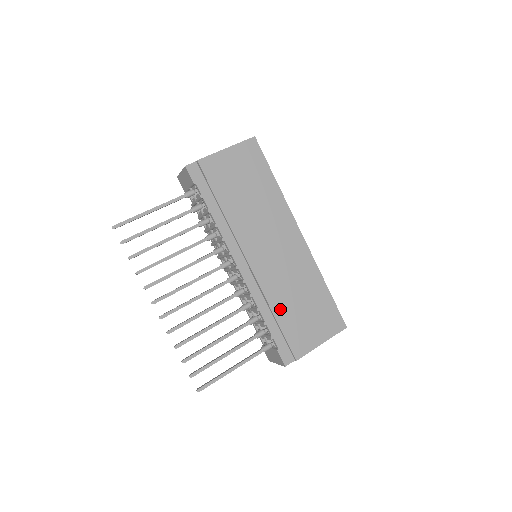
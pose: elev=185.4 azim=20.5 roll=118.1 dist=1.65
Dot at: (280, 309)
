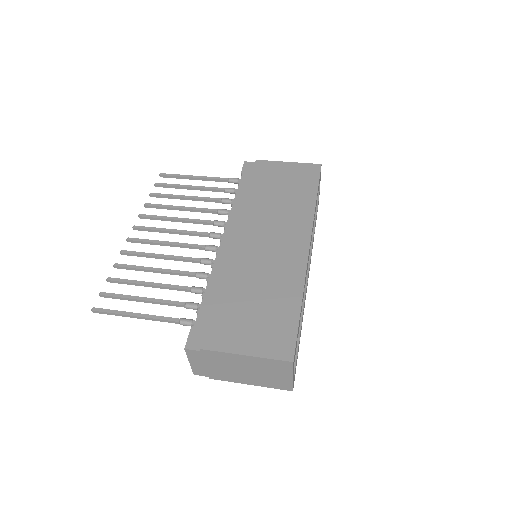
Dot at: (229, 290)
